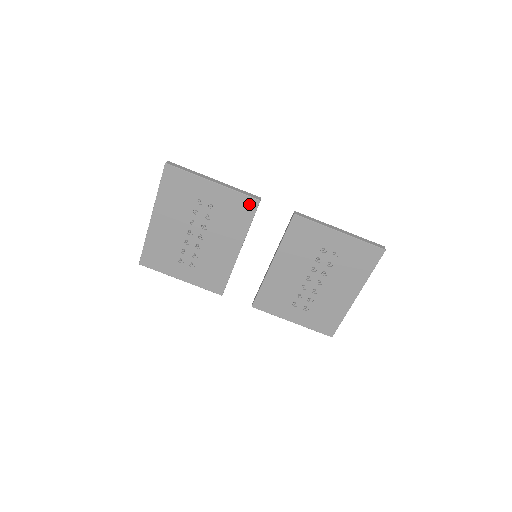
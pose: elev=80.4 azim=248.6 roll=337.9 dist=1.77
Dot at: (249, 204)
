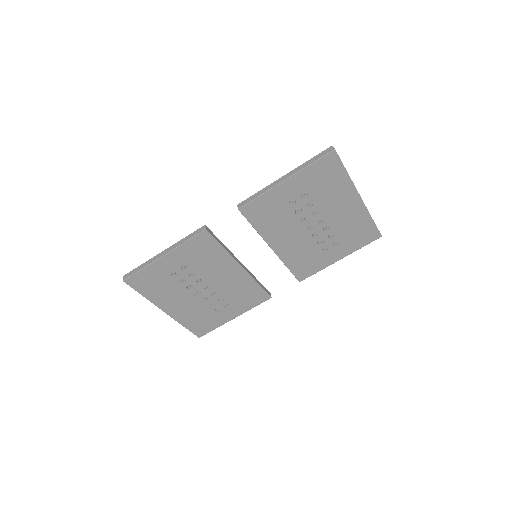
Dot at: (203, 239)
